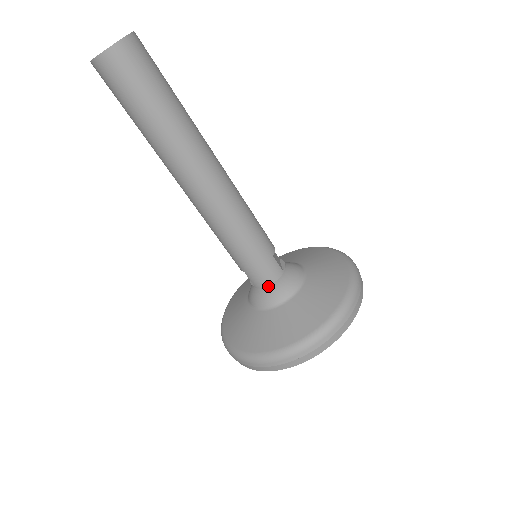
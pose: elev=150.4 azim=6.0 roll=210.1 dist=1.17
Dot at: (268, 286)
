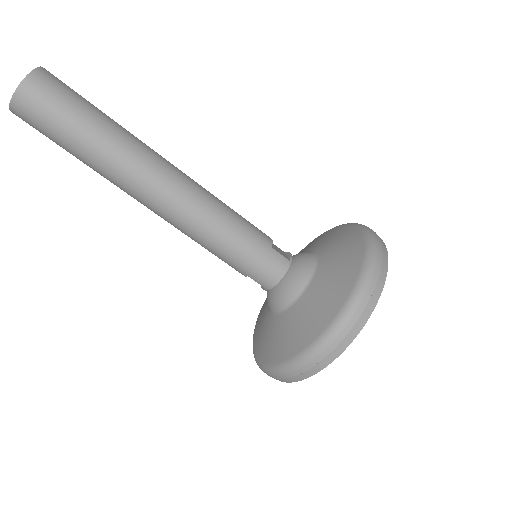
Dot at: (280, 283)
